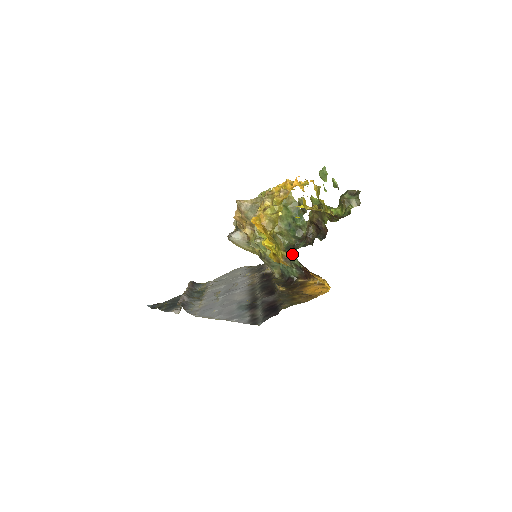
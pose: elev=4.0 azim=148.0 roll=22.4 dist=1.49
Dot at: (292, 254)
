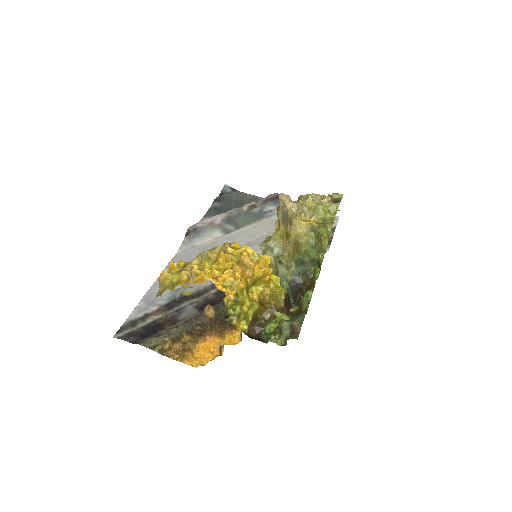
Dot at: occluded
